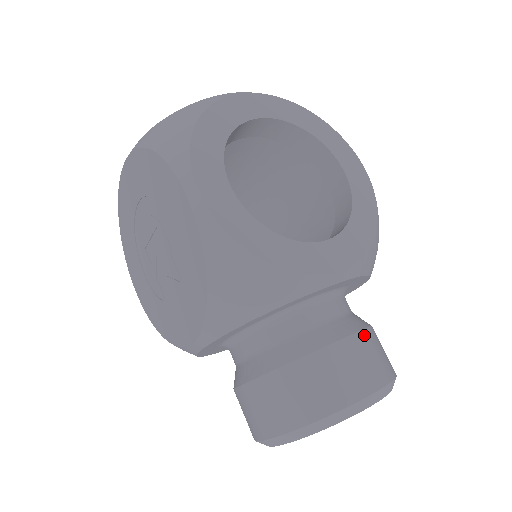
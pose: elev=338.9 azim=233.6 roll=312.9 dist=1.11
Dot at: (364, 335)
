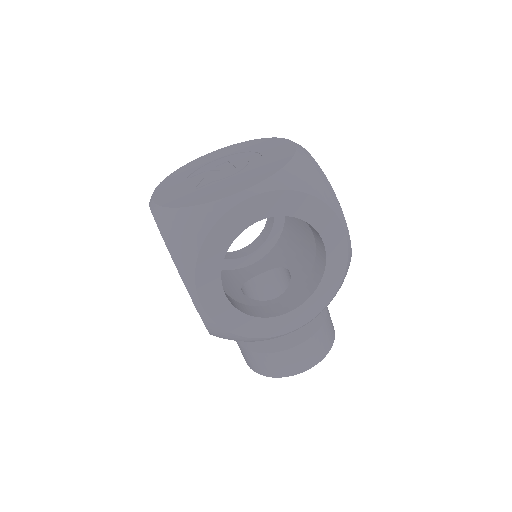
Dot at: (312, 339)
